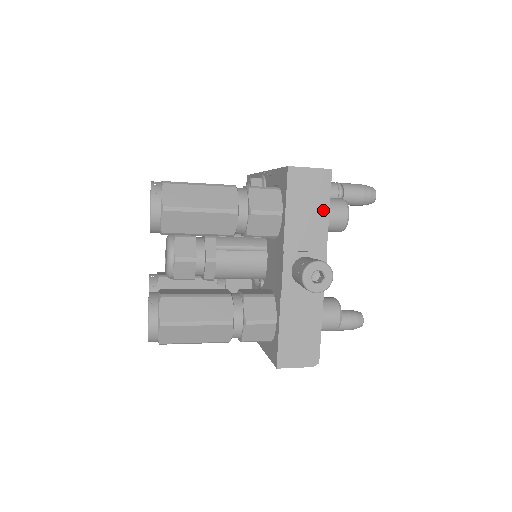
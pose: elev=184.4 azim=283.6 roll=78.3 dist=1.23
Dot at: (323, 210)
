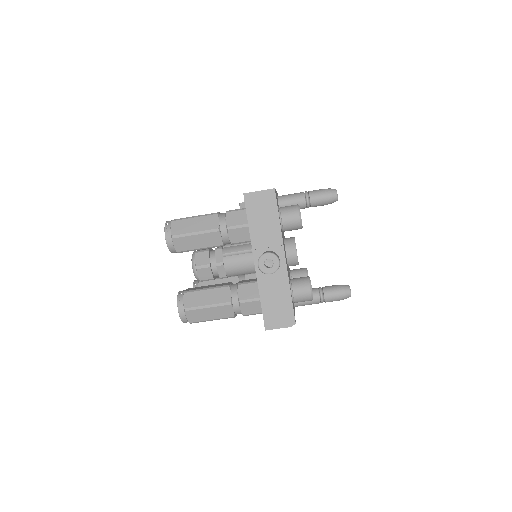
Dot at: (274, 217)
